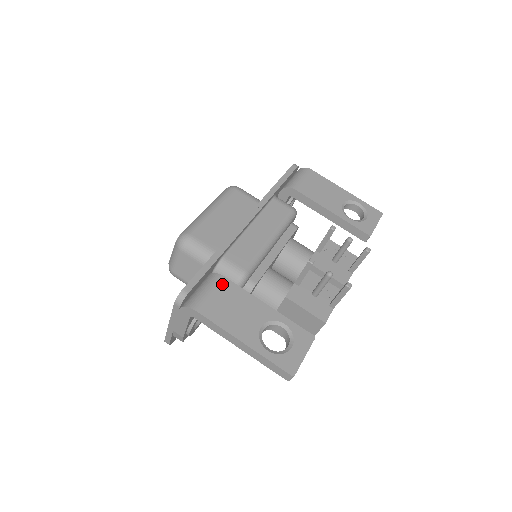
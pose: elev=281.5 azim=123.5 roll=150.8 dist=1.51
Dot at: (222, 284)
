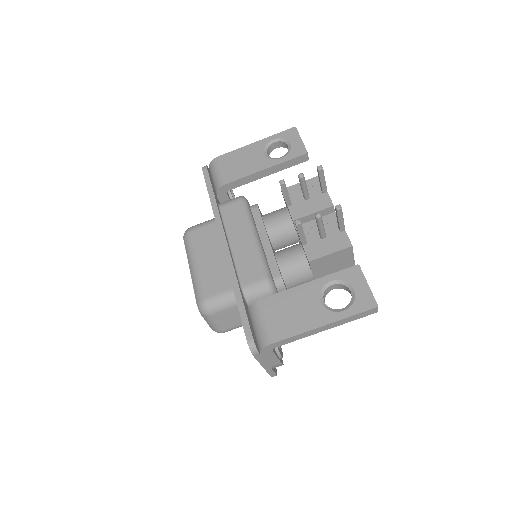
Dot at: (264, 306)
